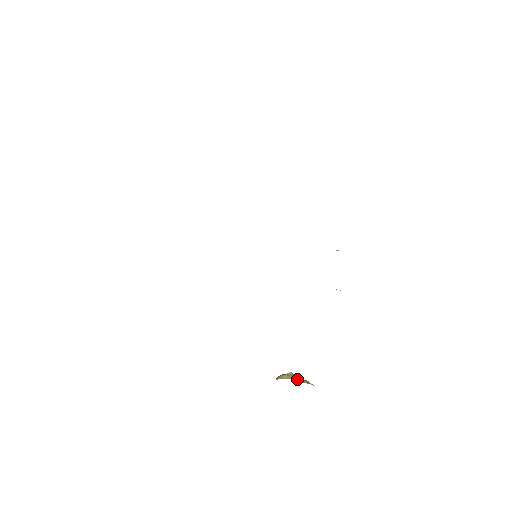
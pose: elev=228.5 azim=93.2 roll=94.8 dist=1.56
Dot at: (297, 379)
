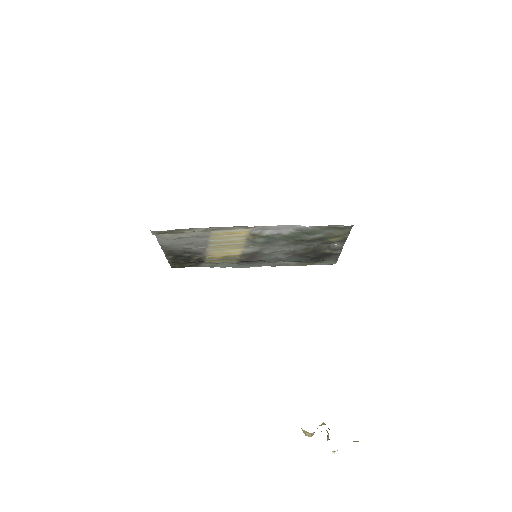
Dot at: occluded
